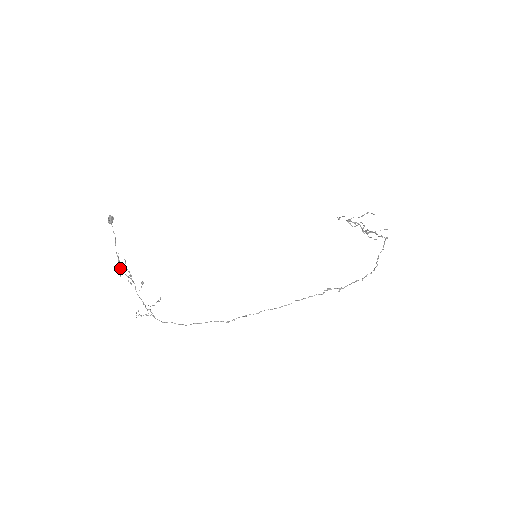
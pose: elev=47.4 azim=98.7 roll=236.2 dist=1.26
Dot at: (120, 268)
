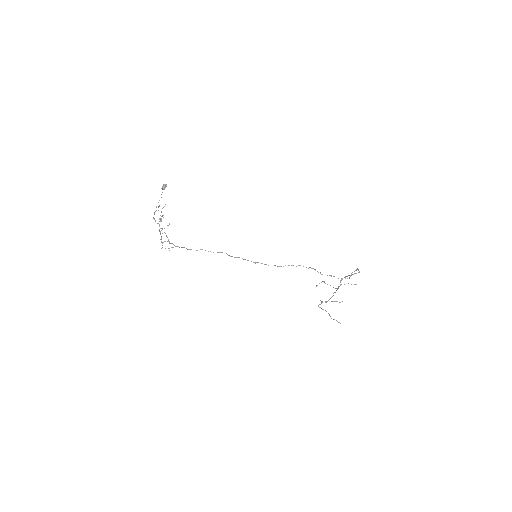
Dot at: occluded
